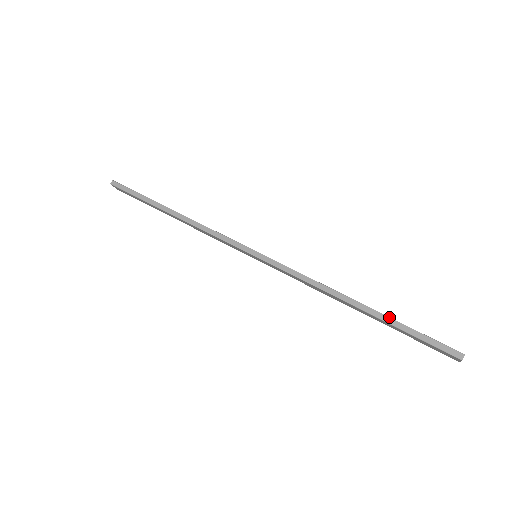
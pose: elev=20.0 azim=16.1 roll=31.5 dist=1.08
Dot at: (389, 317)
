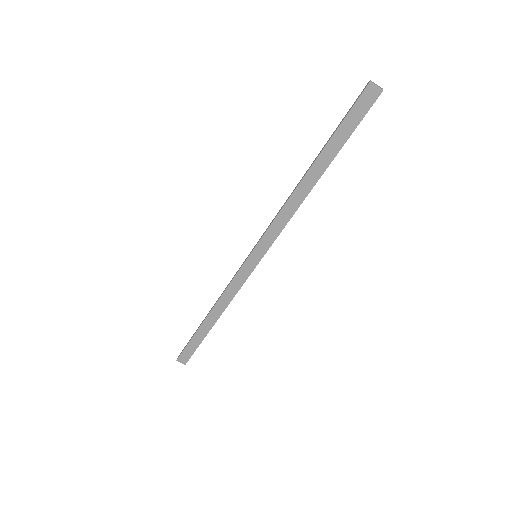
Dot at: (325, 144)
